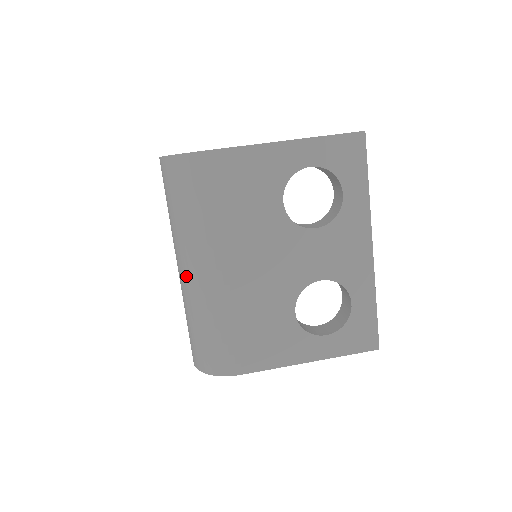
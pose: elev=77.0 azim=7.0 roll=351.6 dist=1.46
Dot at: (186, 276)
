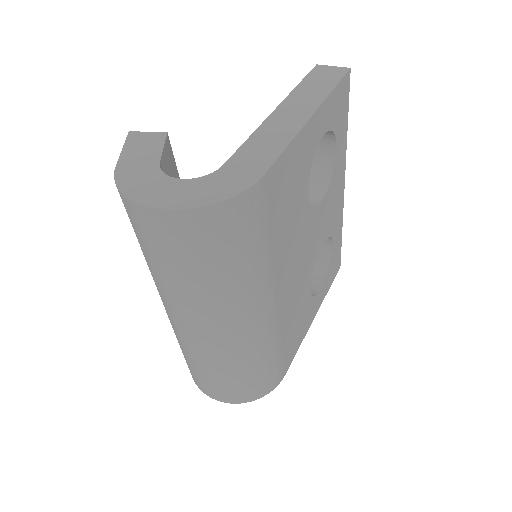
Dot at: (227, 335)
